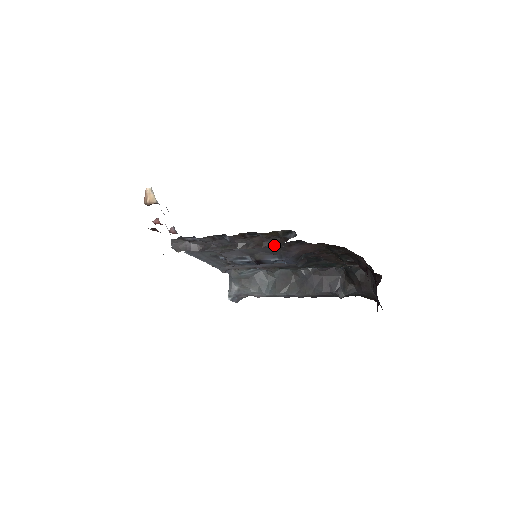
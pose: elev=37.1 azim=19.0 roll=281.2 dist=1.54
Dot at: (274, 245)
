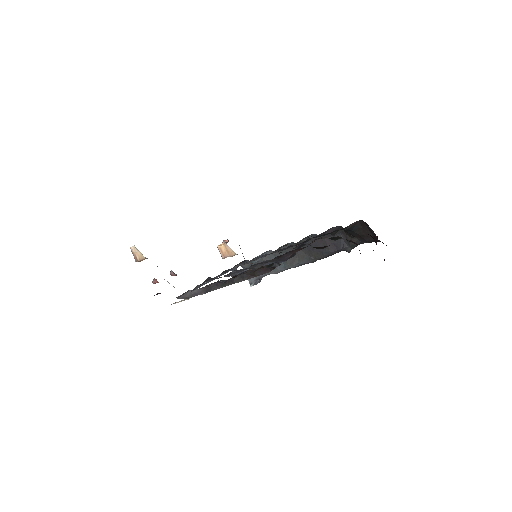
Dot at: (265, 272)
